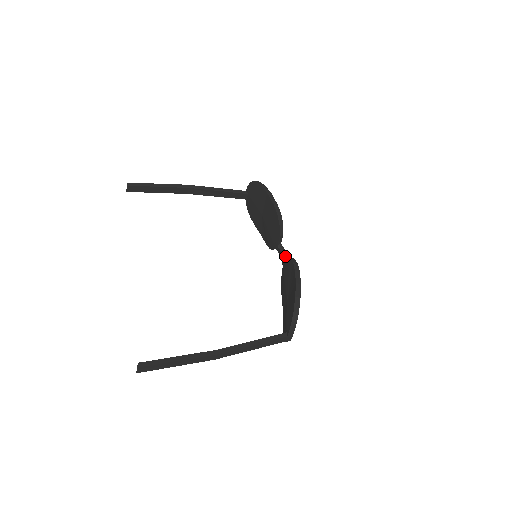
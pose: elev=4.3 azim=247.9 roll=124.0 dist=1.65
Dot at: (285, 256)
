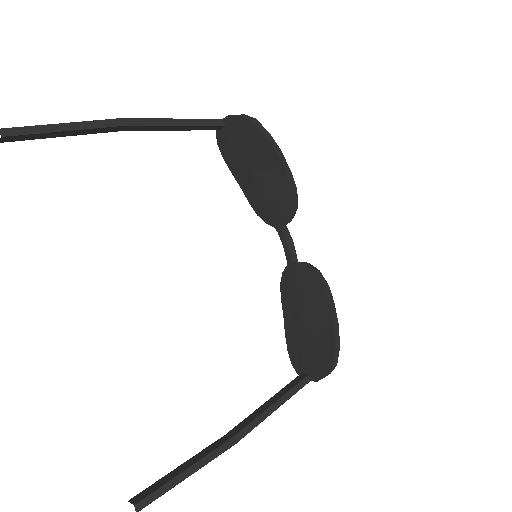
Dot at: (290, 243)
